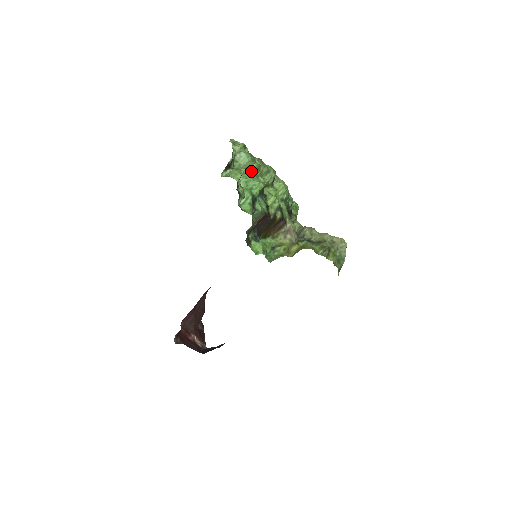
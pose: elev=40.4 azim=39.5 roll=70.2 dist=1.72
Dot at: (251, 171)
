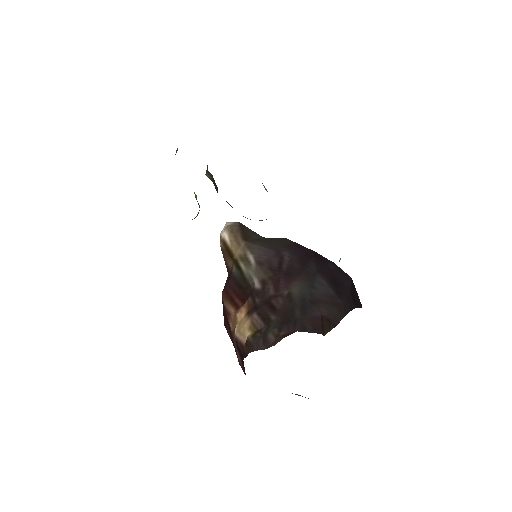
Dot at: occluded
